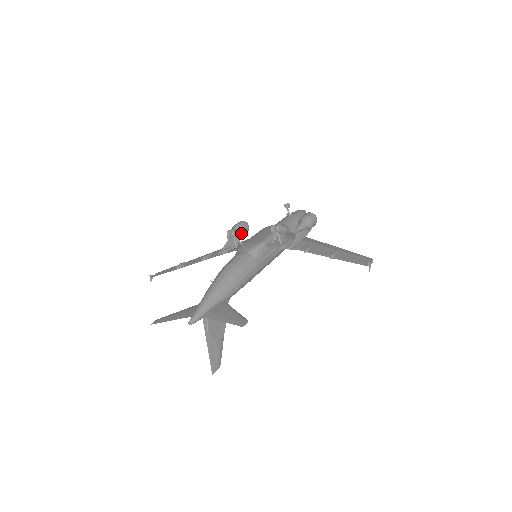
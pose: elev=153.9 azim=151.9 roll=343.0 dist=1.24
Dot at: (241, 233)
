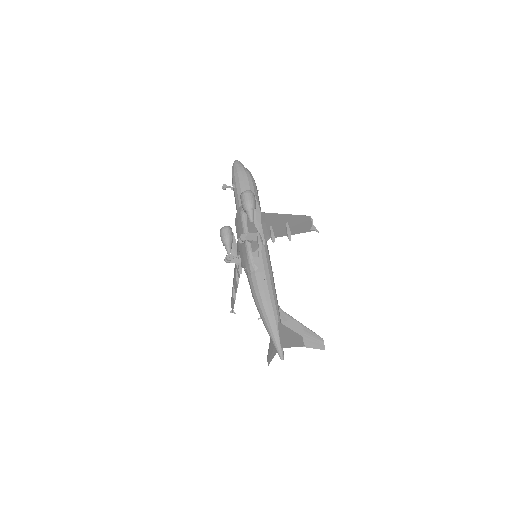
Dot at: (230, 240)
